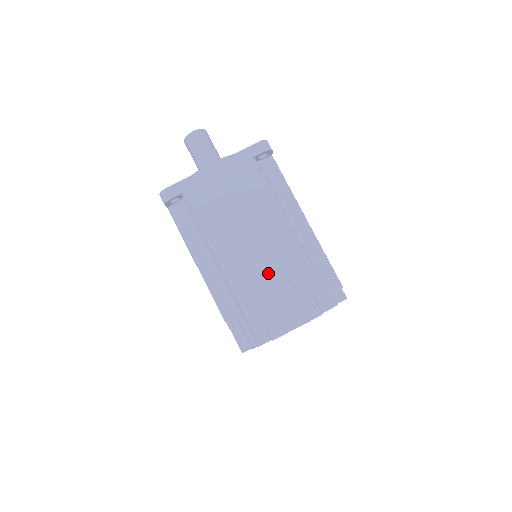
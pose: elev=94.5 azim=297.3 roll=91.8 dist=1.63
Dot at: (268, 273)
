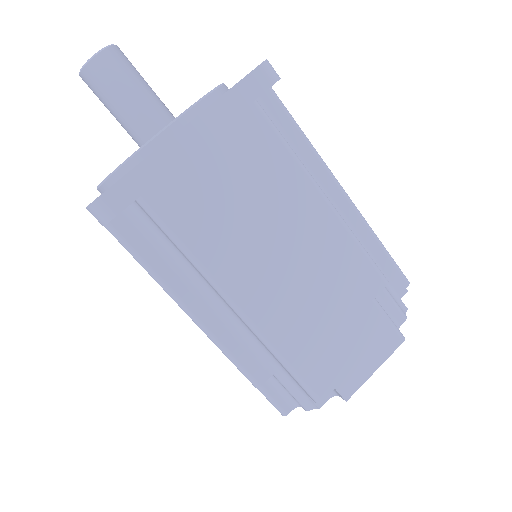
Dot at: (321, 302)
